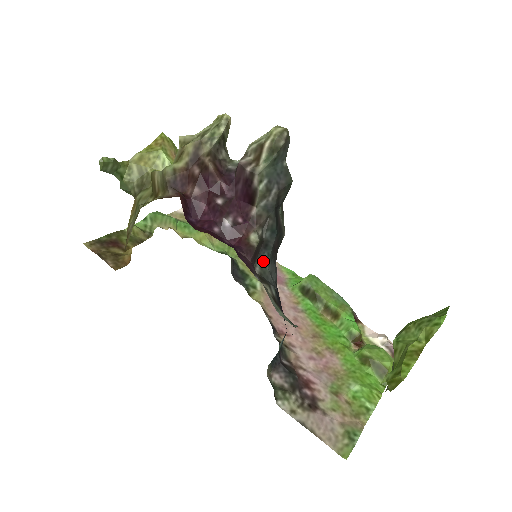
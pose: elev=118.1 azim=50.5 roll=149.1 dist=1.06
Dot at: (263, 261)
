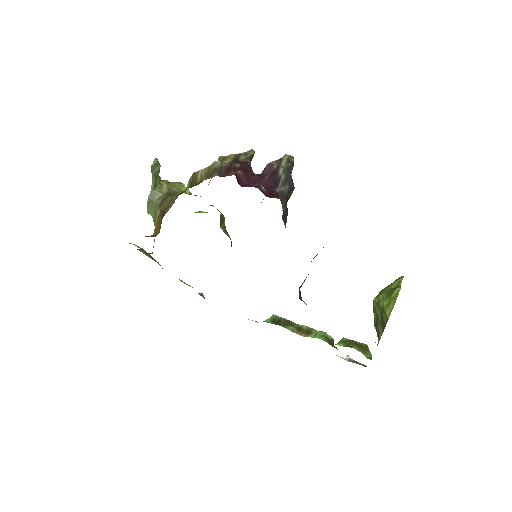
Dot at: (284, 223)
